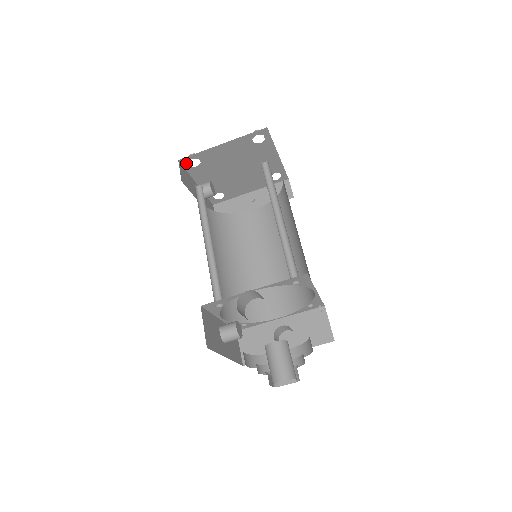
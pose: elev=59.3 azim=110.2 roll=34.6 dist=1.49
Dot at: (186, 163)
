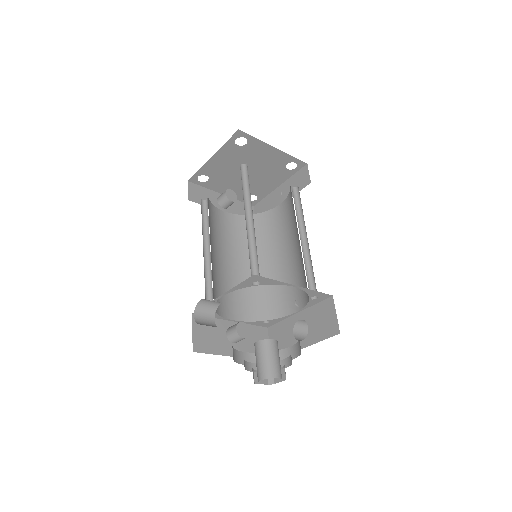
Dot at: (197, 181)
